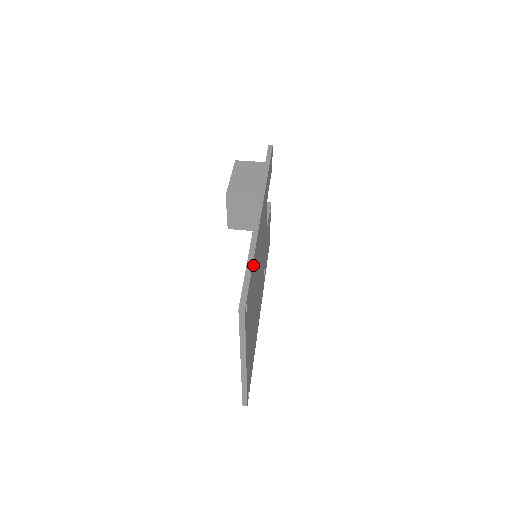
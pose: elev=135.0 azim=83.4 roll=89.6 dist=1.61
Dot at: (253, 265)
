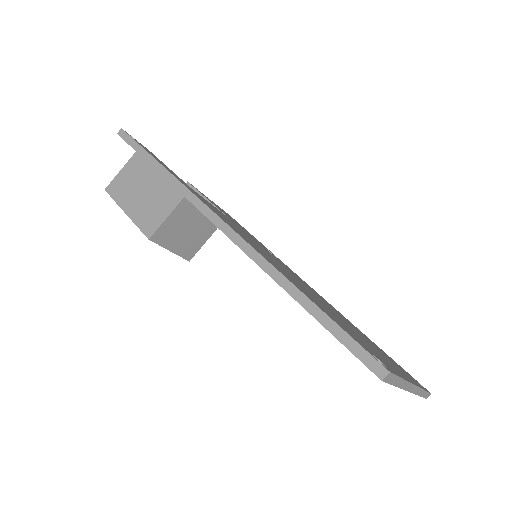
Dot at: occluded
